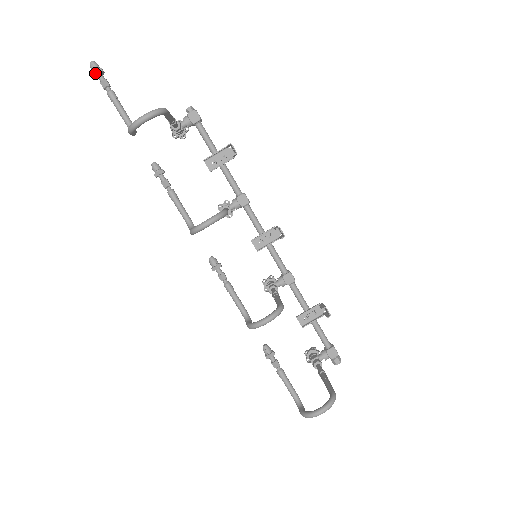
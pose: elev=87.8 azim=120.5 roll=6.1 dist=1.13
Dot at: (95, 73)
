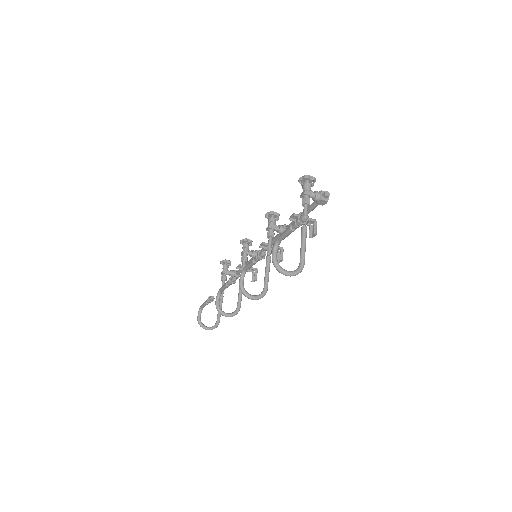
Dot at: (299, 224)
